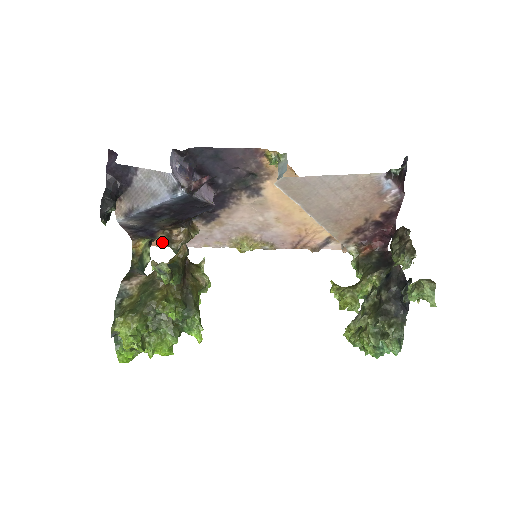
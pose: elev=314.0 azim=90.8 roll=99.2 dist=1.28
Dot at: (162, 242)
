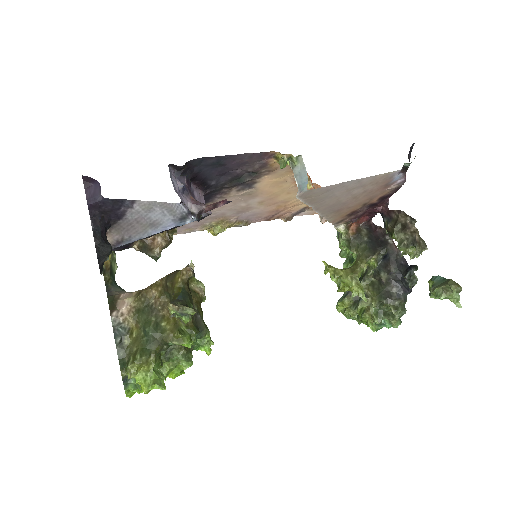
Dot at: occluded
